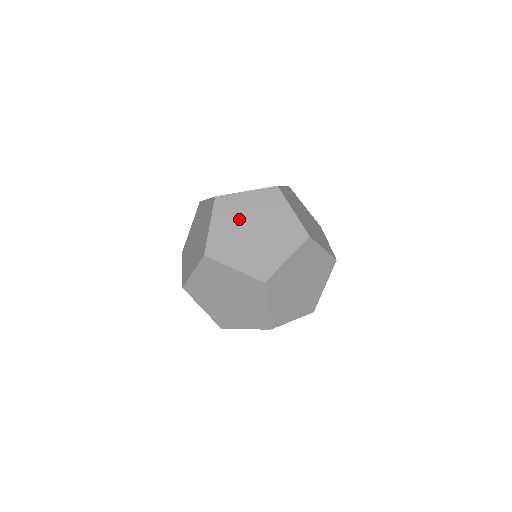
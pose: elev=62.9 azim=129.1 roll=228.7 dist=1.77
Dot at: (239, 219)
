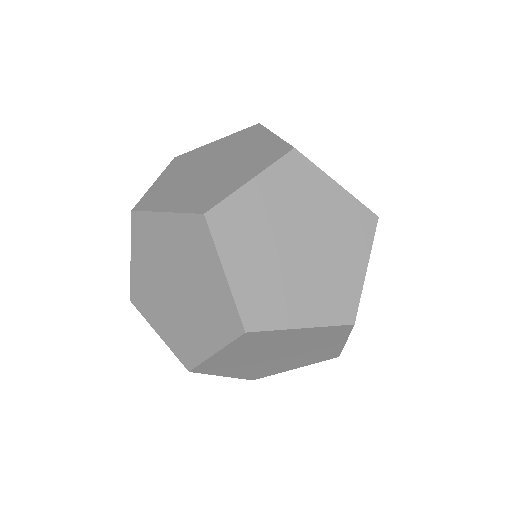
Dot at: (195, 165)
